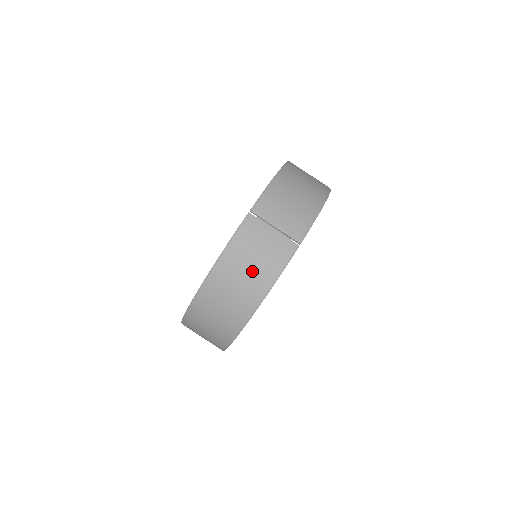
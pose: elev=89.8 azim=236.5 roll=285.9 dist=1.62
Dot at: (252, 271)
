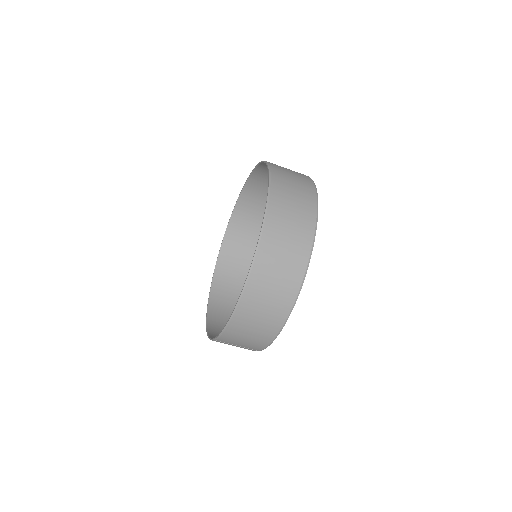
Dot at: occluded
